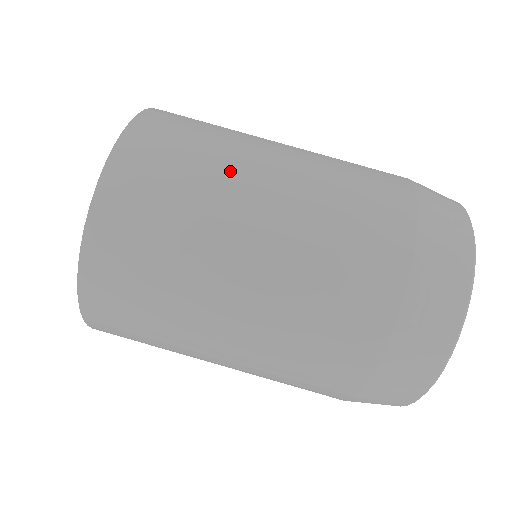
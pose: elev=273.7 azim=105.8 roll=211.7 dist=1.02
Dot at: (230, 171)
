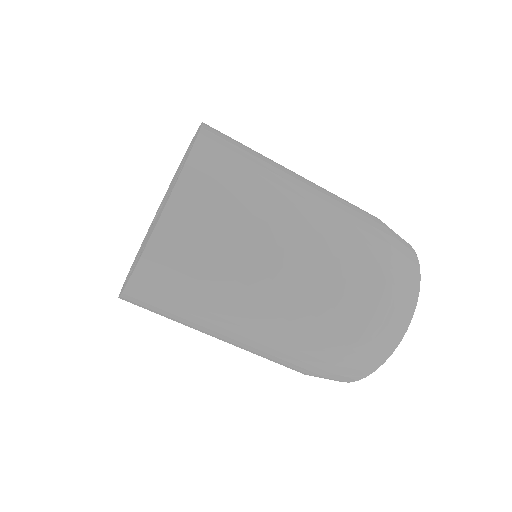
Dot at: (261, 228)
